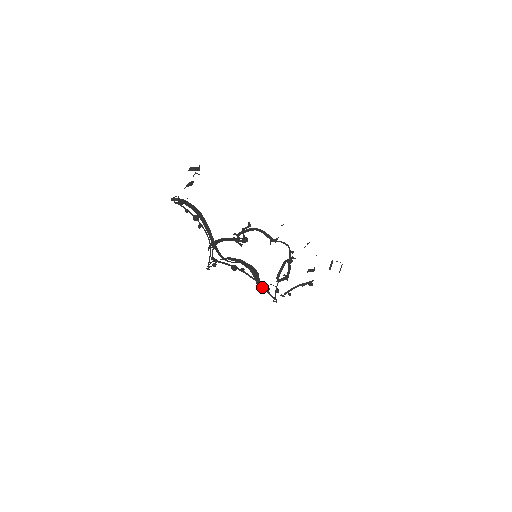
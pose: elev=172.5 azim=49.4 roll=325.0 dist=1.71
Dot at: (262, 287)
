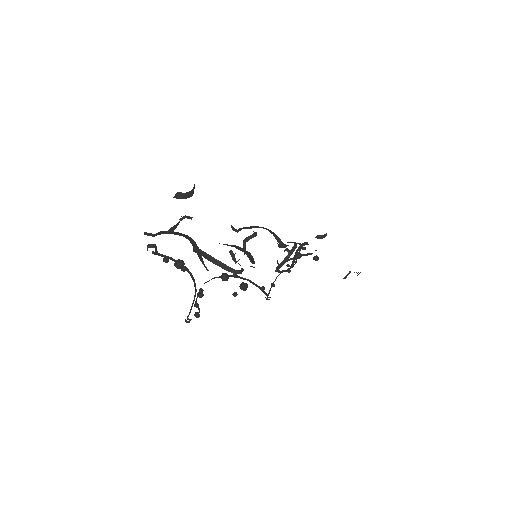
Dot at: (256, 286)
